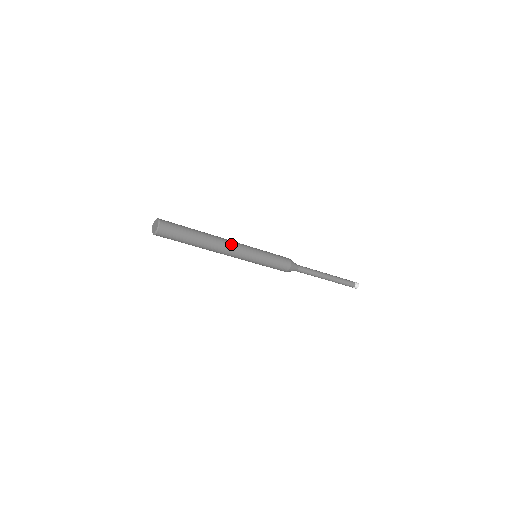
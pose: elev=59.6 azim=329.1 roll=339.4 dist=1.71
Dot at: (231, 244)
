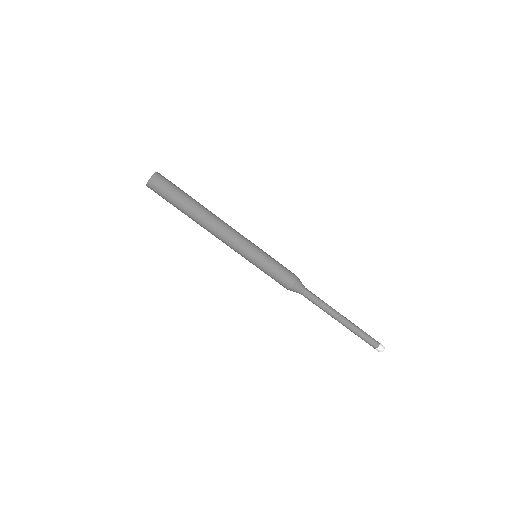
Dot at: (225, 232)
